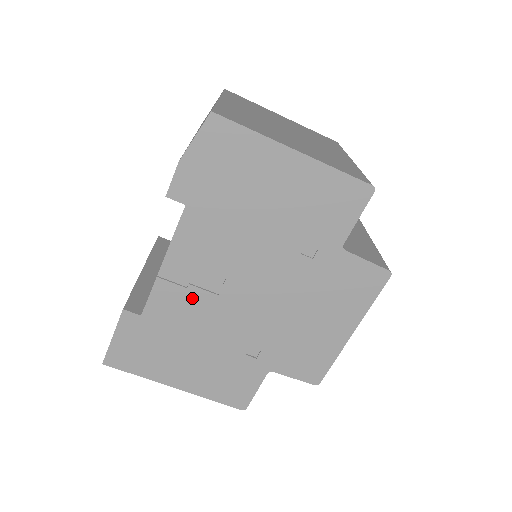
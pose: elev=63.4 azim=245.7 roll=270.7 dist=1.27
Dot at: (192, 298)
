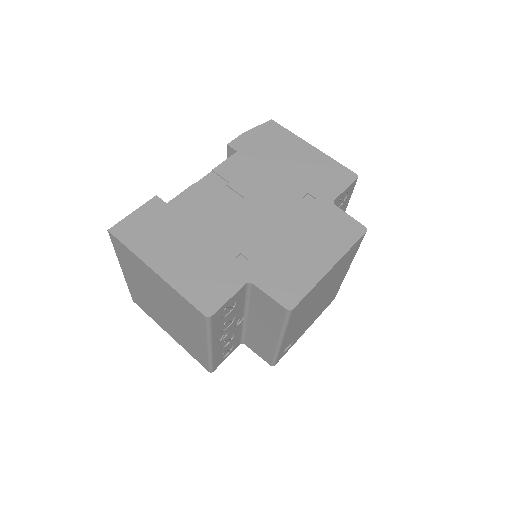
Dot at: (212, 203)
